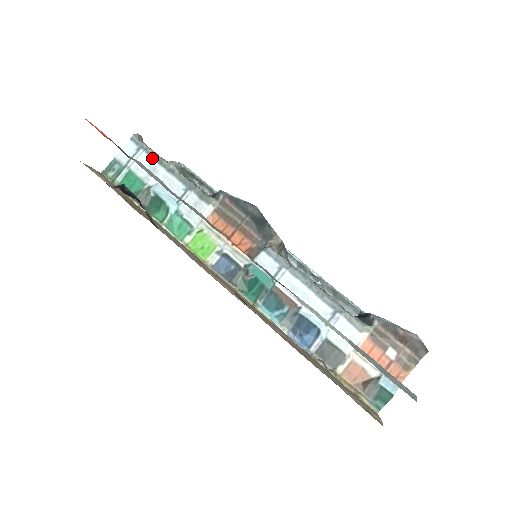
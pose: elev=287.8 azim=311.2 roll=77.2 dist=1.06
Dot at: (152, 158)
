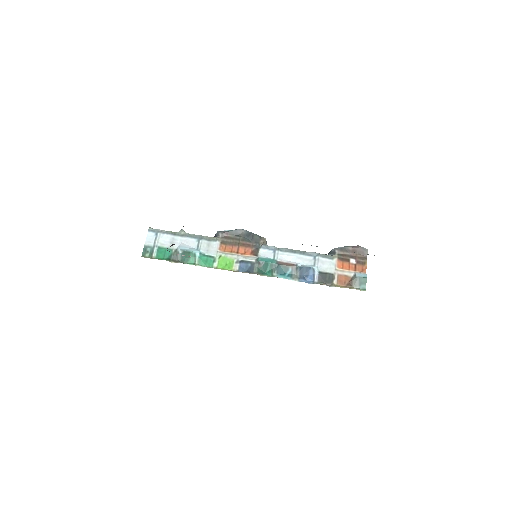
Dot at: (168, 234)
